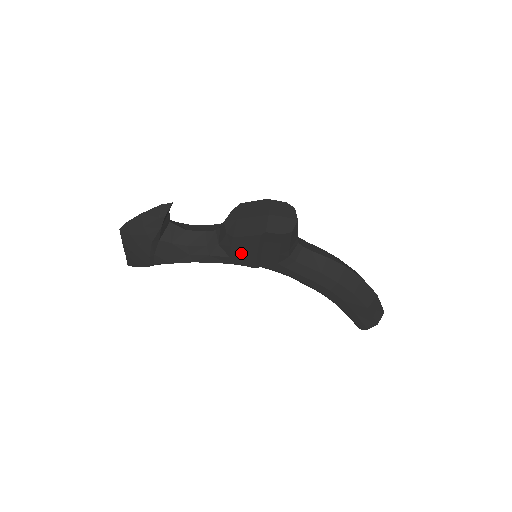
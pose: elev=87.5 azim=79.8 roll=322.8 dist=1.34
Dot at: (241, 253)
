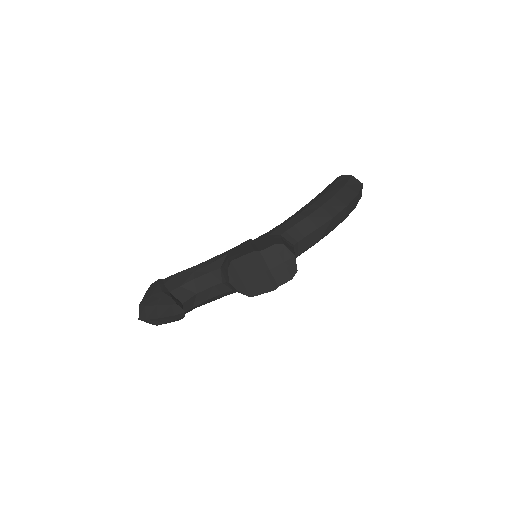
Dot at: occluded
